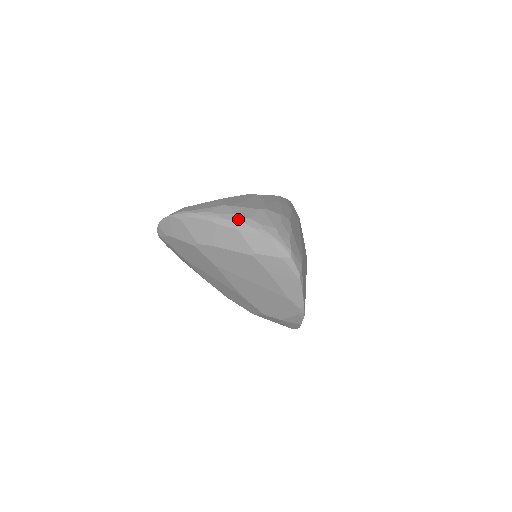
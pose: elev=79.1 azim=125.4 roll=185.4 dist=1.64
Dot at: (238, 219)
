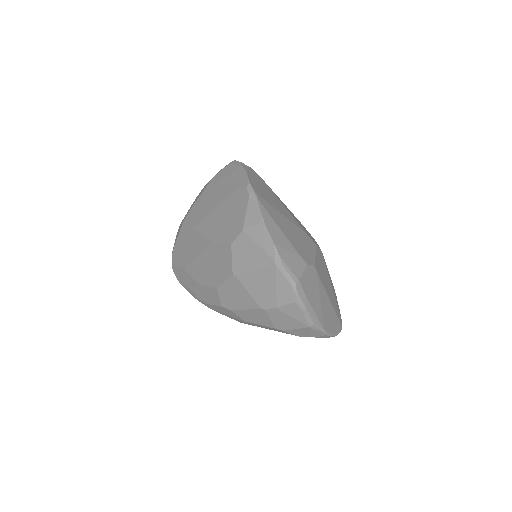
Dot at: occluded
